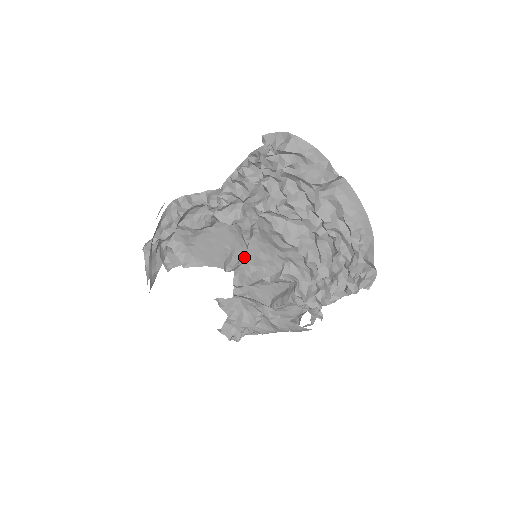
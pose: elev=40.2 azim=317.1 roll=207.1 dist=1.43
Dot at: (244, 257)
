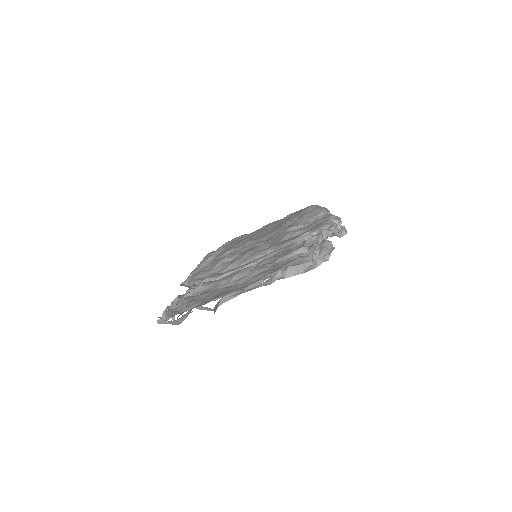
Dot at: occluded
